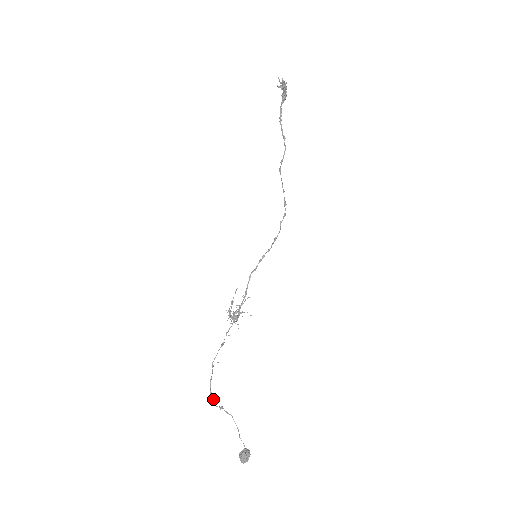
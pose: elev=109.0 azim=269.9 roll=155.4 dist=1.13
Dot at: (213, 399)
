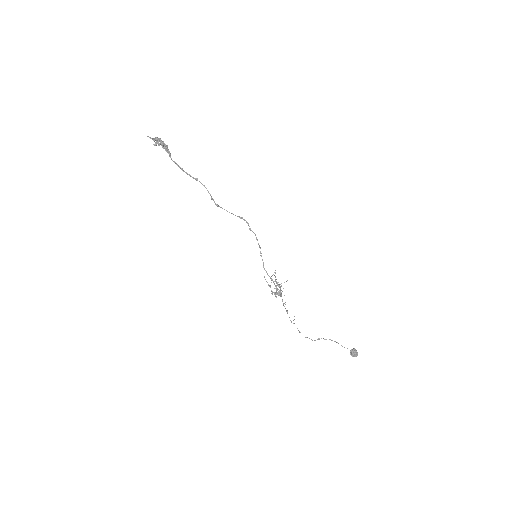
Dot at: occluded
